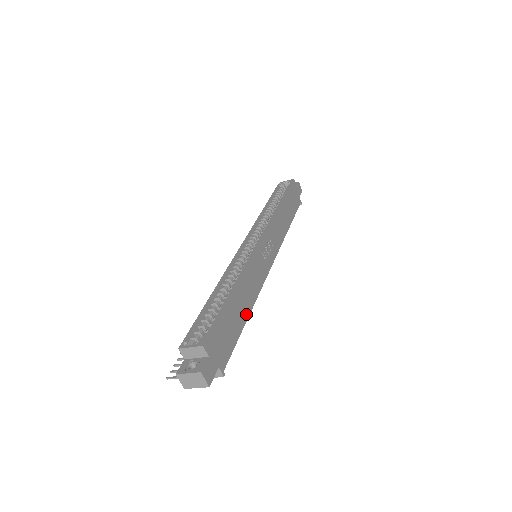
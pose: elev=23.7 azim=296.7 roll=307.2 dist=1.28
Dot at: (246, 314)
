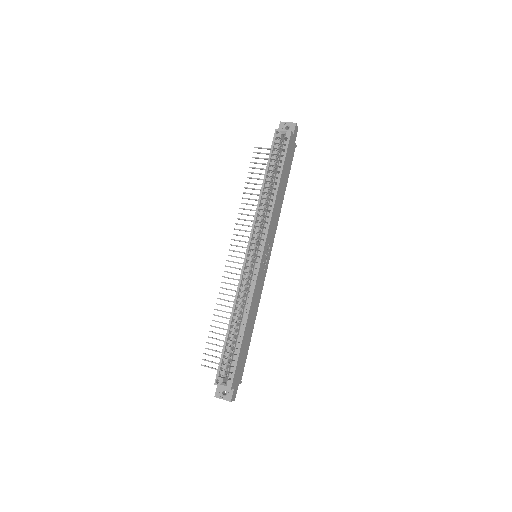
Dot at: (252, 329)
